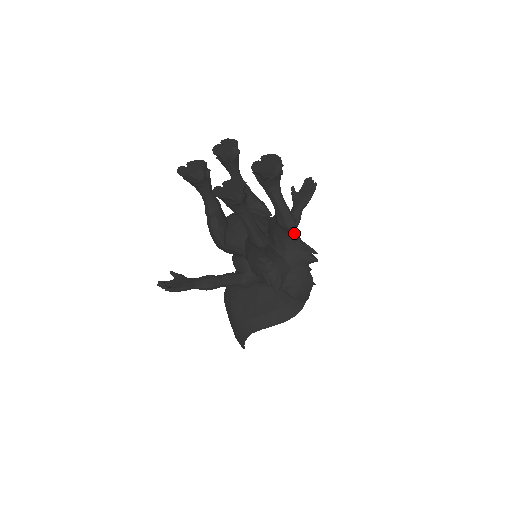
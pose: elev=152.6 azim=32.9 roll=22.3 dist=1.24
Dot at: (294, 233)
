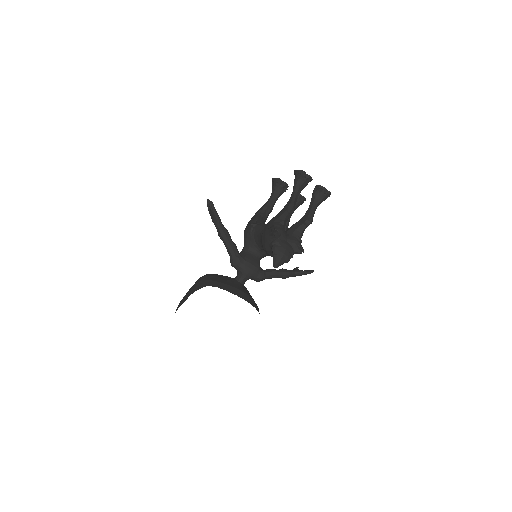
Dot at: (302, 234)
